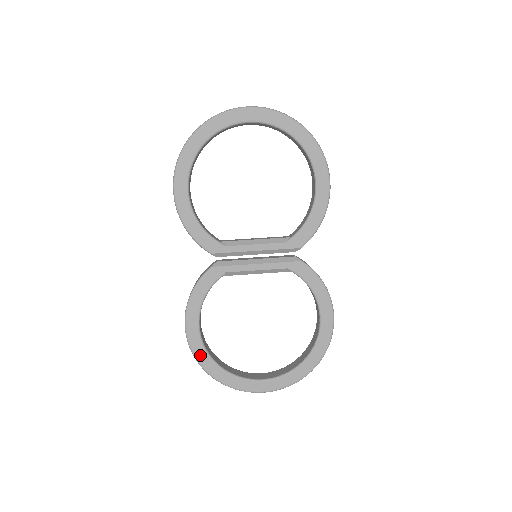
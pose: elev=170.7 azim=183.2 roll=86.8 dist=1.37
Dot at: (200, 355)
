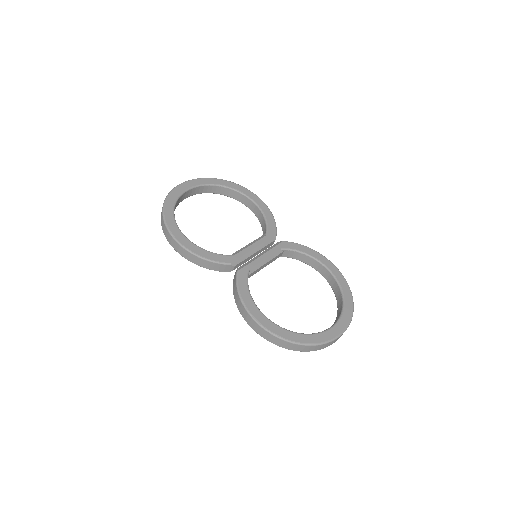
Dot at: (282, 333)
